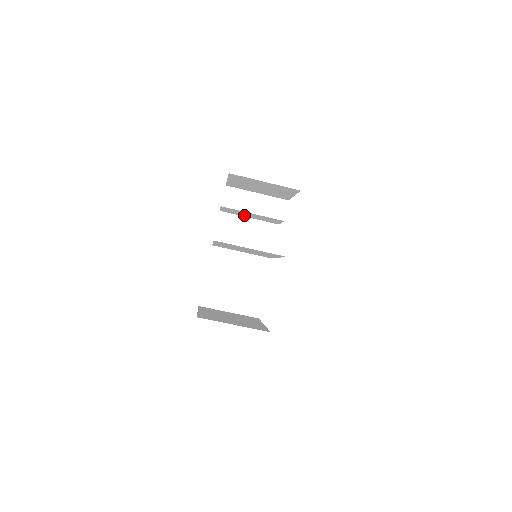
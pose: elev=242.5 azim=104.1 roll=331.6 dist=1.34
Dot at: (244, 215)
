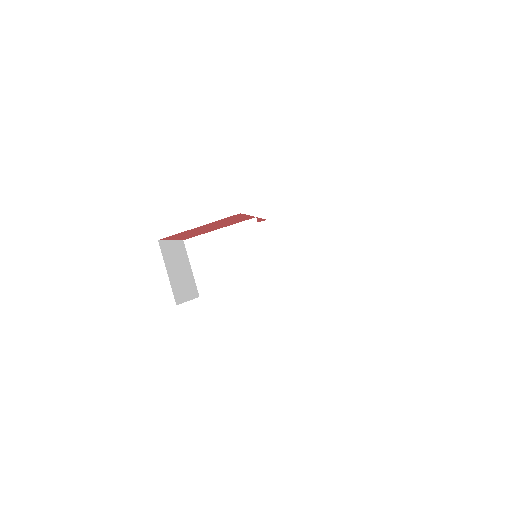
Dot at: occluded
